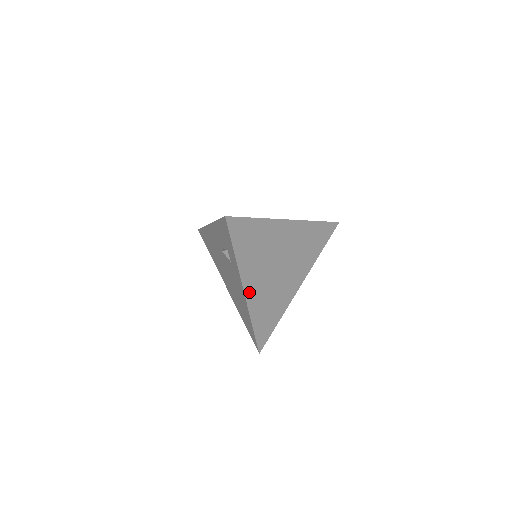
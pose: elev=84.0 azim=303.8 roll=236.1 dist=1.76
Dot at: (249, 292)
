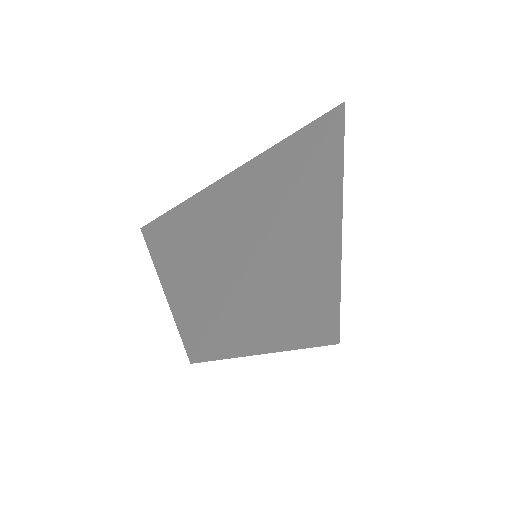
Dot at: (291, 340)
